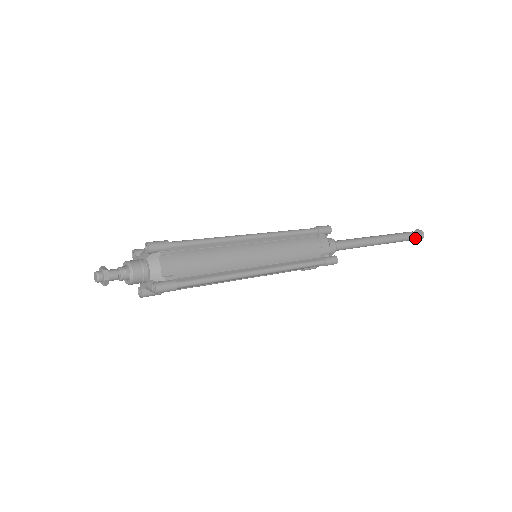
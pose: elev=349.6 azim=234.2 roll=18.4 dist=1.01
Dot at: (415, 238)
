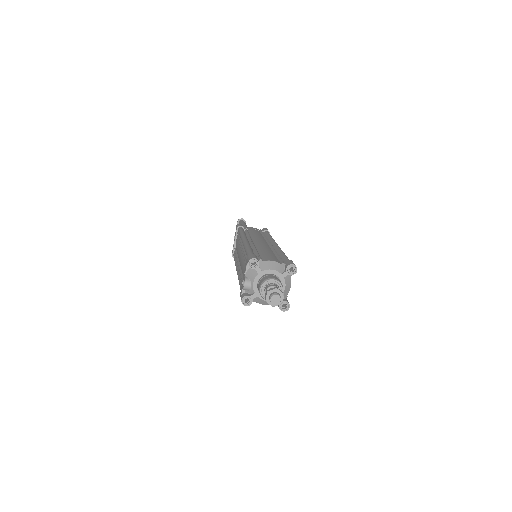
Dot at: occluded
